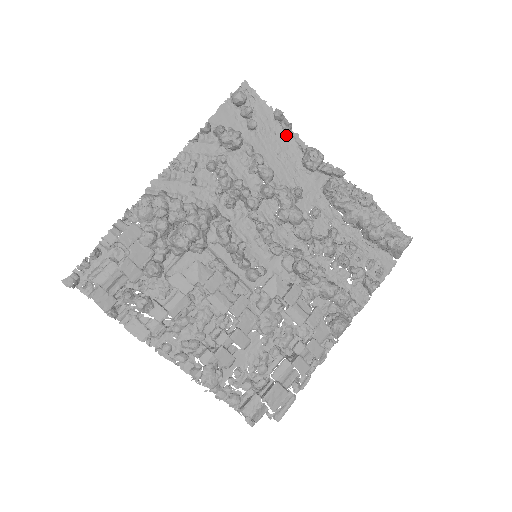
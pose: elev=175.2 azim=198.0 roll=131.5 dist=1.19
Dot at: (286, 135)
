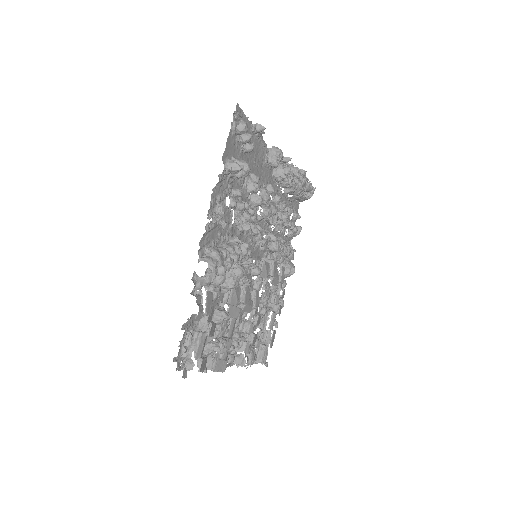
Dot at: (258, 142)
